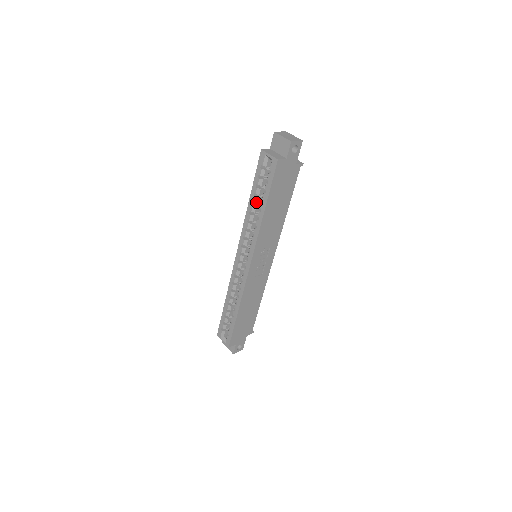
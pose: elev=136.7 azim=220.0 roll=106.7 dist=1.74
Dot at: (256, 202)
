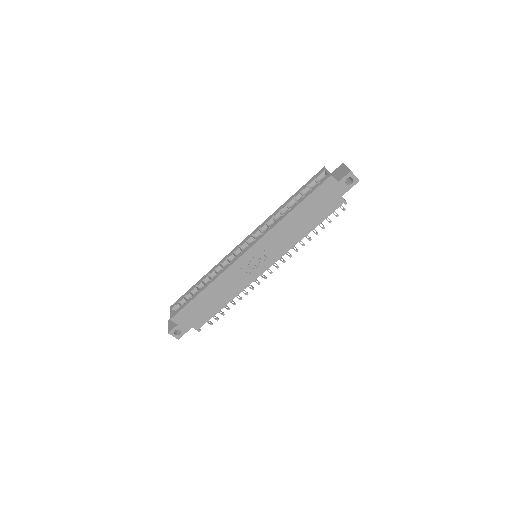
Dot at: (291, 204)
